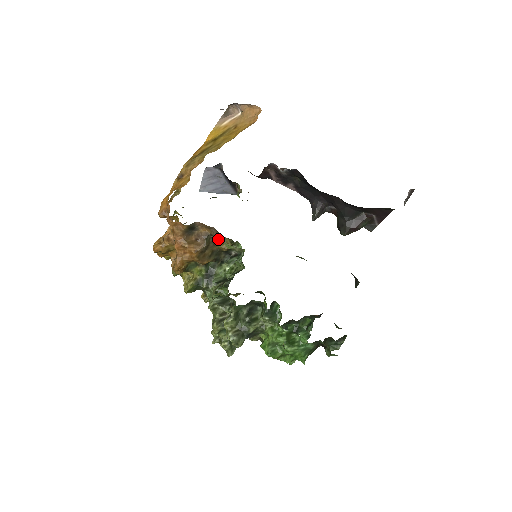
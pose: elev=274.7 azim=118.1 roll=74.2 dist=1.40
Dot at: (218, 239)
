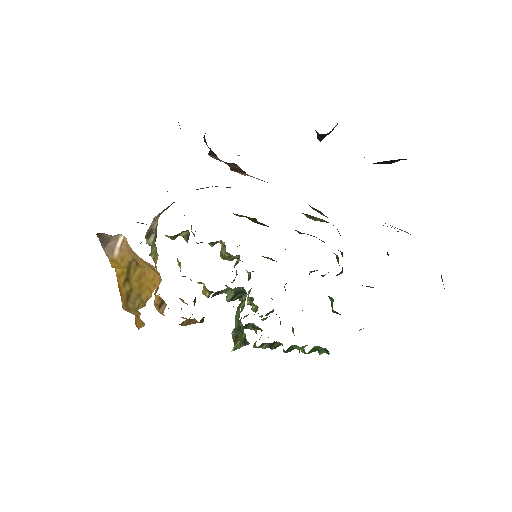
Dot at: occluded
